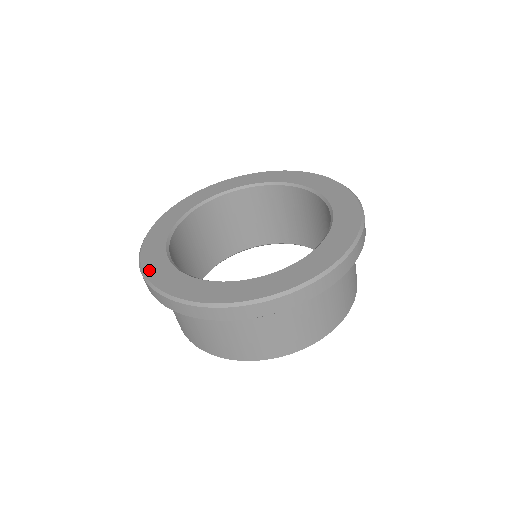
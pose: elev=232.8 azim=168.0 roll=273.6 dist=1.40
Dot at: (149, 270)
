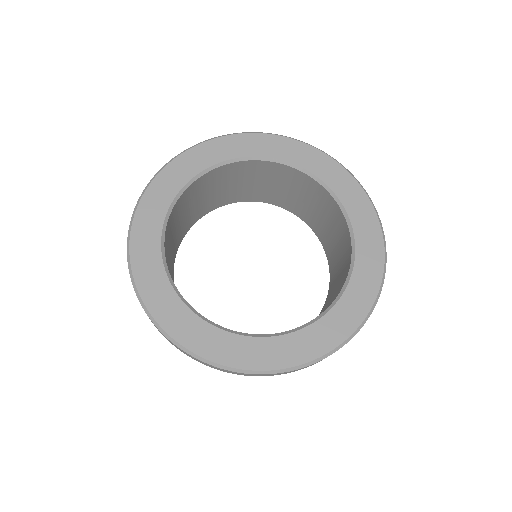
Dot at: (139, 220)
